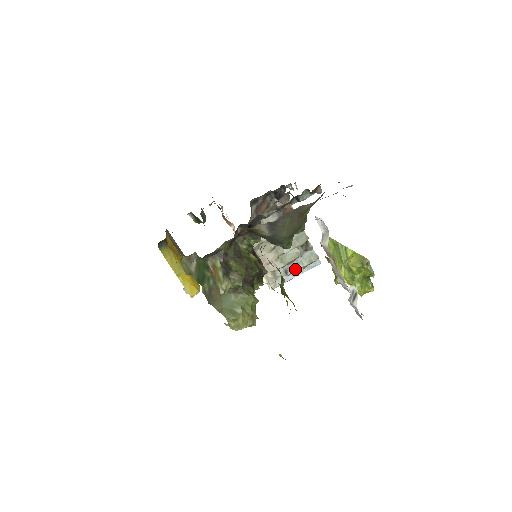
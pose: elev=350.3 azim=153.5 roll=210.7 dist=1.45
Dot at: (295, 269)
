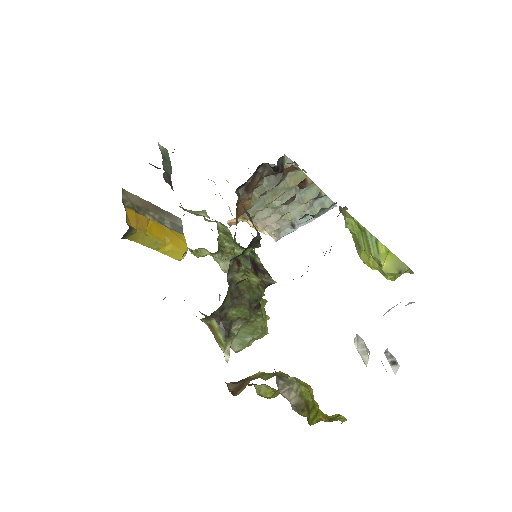
Dot at: (304, 221)
